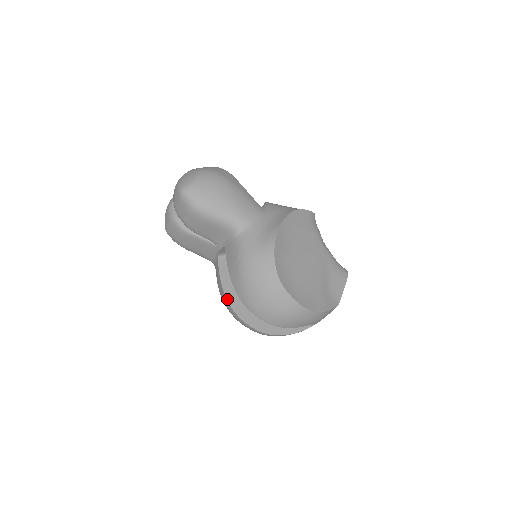
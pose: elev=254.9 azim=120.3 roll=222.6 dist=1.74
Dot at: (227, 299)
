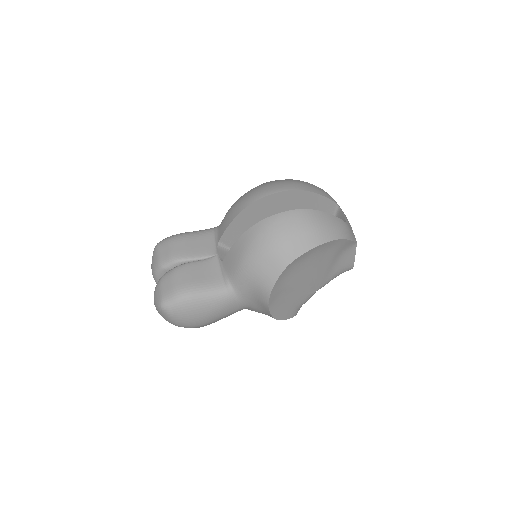
Dot at: (247, 230)
